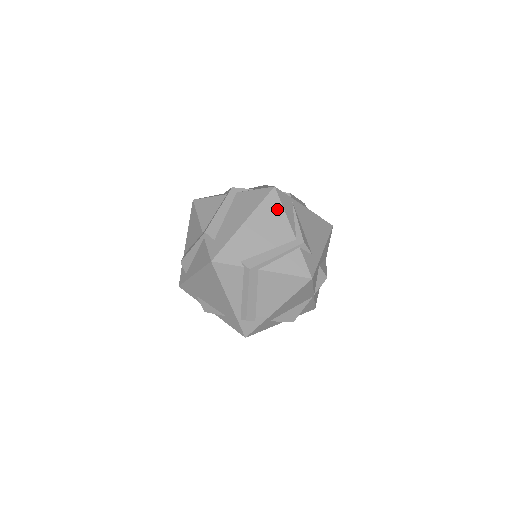
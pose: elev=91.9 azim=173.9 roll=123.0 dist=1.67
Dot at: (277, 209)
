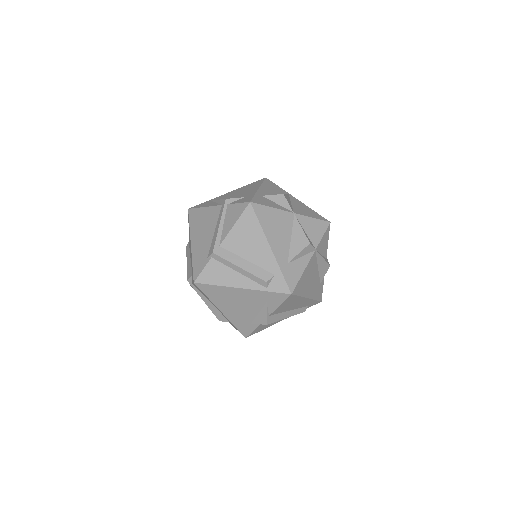
Dot at: (199, 213)
